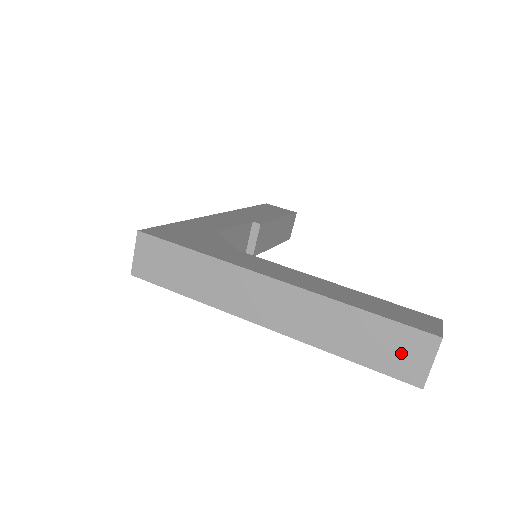
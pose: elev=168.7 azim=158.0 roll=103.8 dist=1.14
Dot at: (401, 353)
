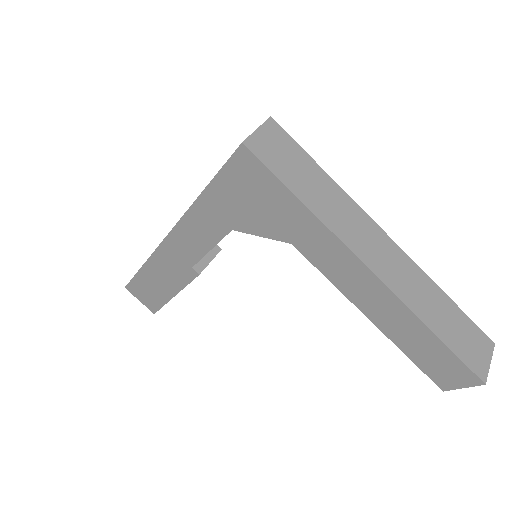
Dot at: (472, 345)
